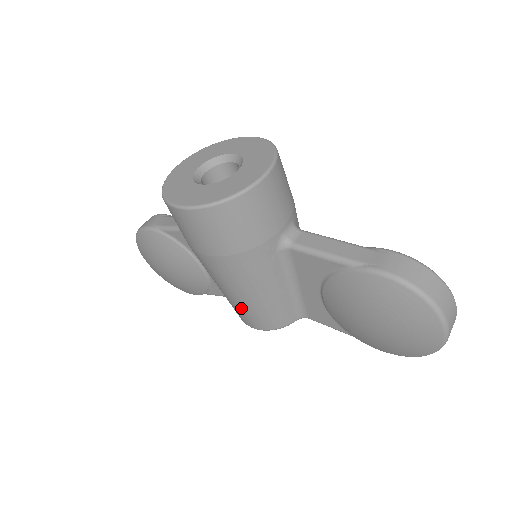
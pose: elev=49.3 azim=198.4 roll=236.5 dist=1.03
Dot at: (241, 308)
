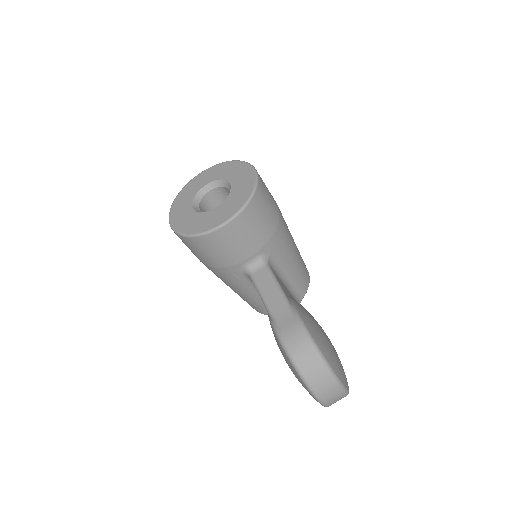
Dot at: occluded
